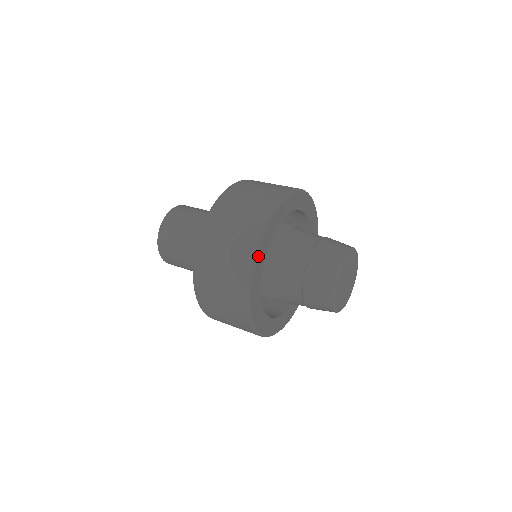
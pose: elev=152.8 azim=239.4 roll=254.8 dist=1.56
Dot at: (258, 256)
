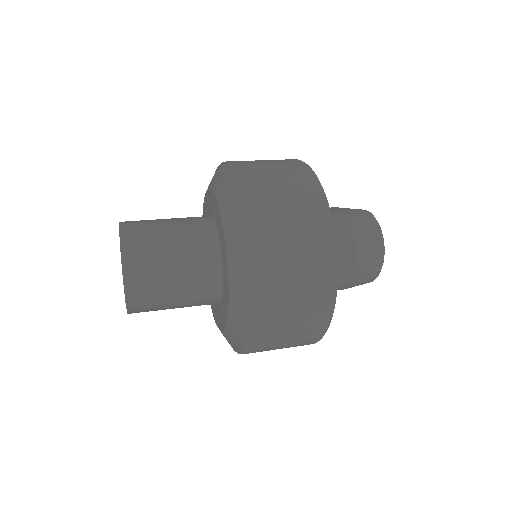
Dot at: occluded
